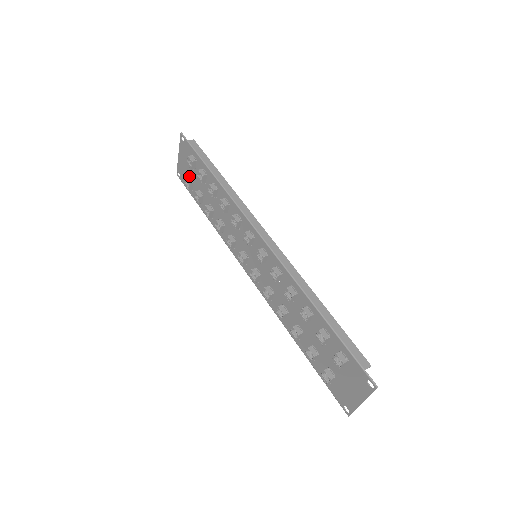
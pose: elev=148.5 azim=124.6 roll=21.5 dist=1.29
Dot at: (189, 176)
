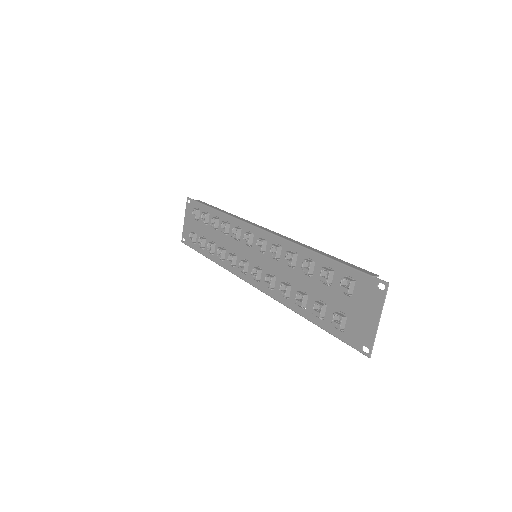
Dot at: (193, 232)
